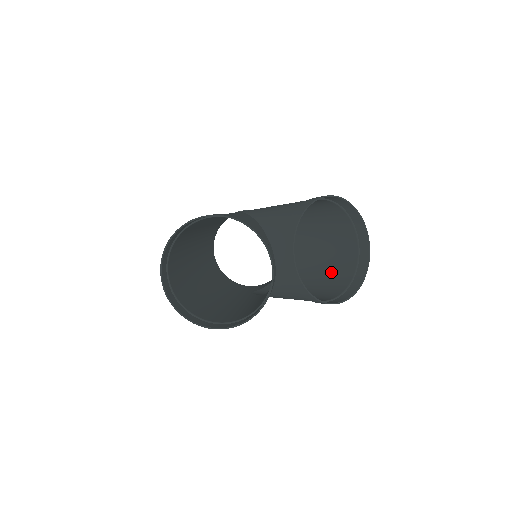
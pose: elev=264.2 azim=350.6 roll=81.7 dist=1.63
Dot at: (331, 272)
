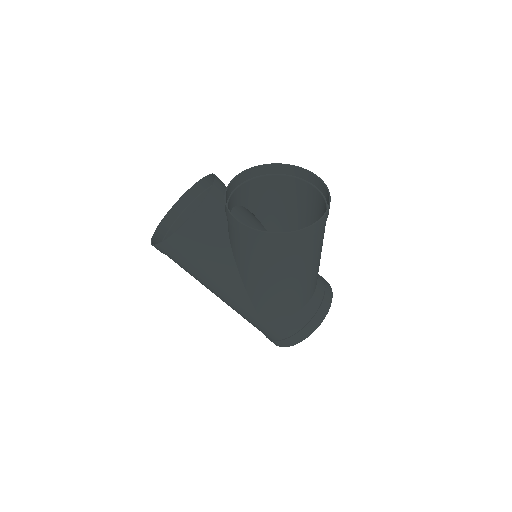
Dot at: (305, 258)
